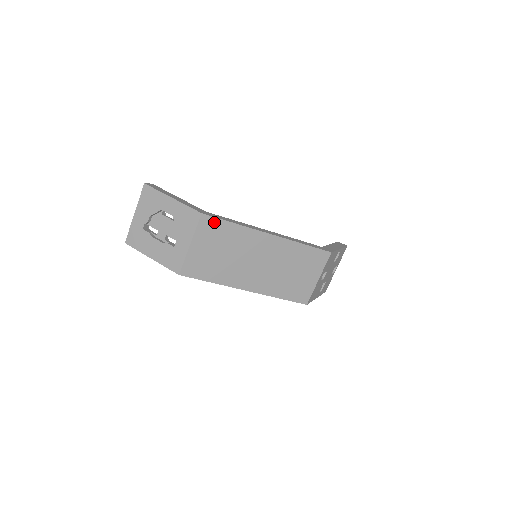
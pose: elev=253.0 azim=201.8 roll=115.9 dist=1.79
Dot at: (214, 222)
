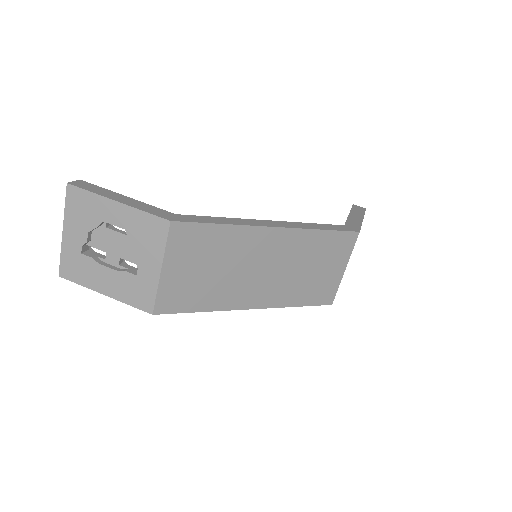
Dot at: (192, 229)
